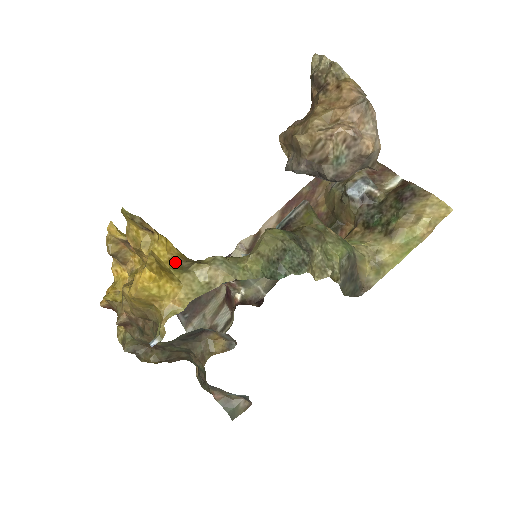
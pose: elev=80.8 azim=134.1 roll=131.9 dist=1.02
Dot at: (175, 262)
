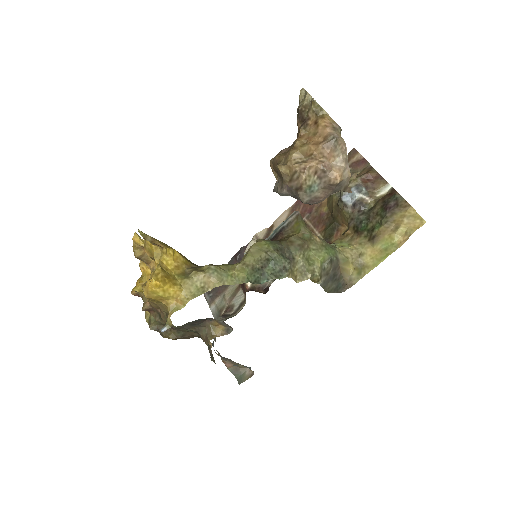
Dot at: (180, 269)
